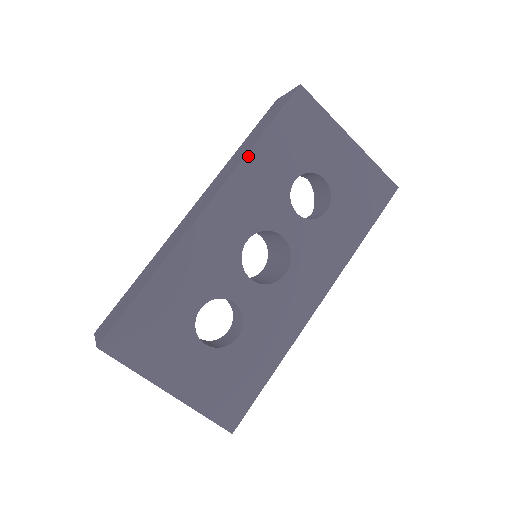
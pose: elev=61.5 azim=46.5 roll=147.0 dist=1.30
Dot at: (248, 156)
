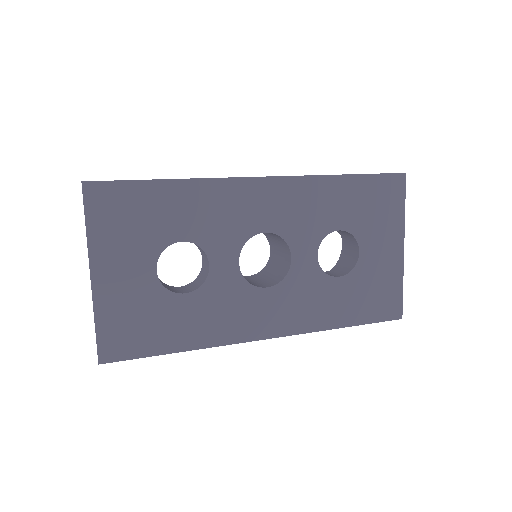
Dot at: (326, 177)
